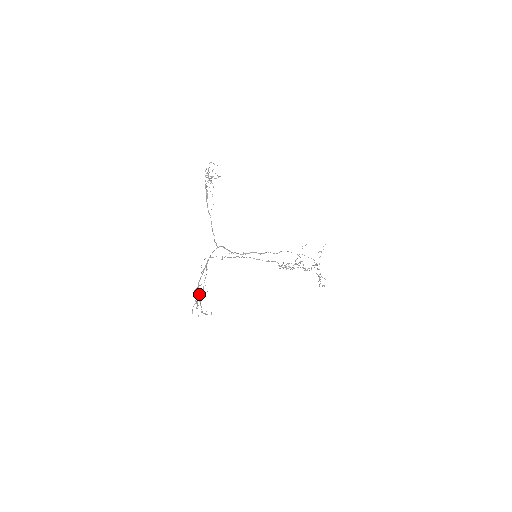
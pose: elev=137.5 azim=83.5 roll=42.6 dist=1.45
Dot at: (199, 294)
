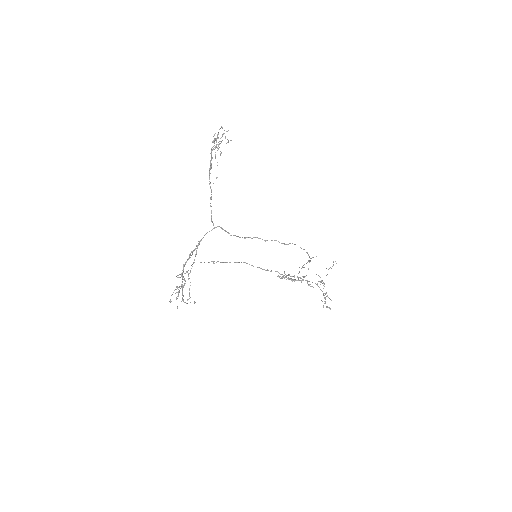
Dot at: (182, 279)
